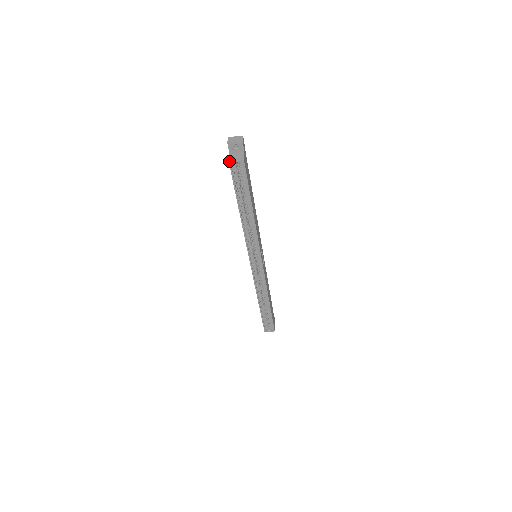
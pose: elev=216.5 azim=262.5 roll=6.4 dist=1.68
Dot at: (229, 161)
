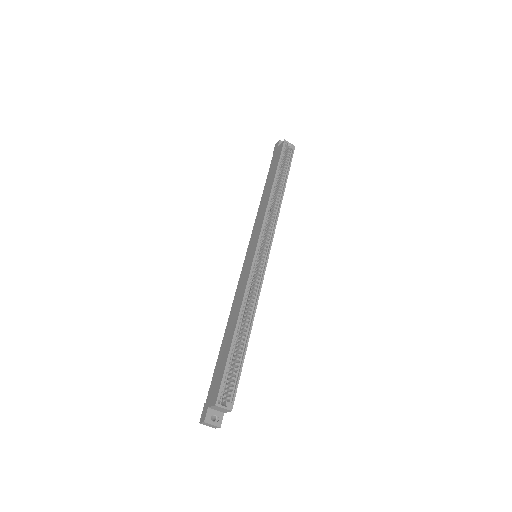
Dot at: (285, 140)
